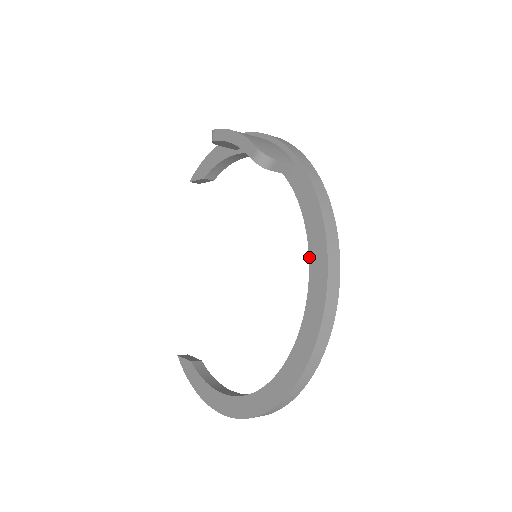
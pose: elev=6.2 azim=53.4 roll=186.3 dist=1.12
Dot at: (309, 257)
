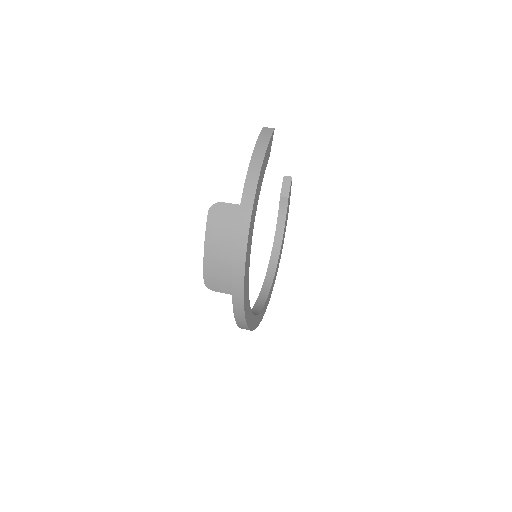
Dot at: occluded
